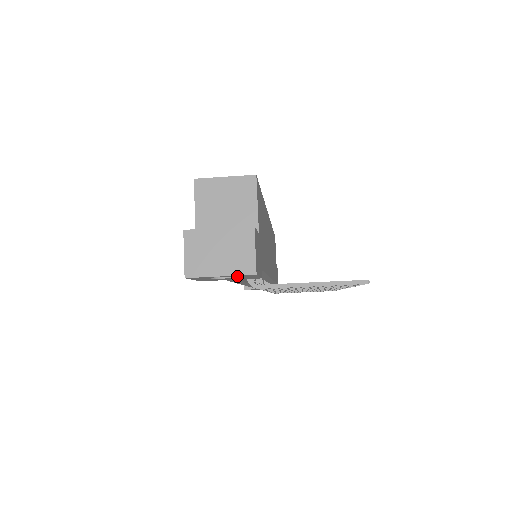
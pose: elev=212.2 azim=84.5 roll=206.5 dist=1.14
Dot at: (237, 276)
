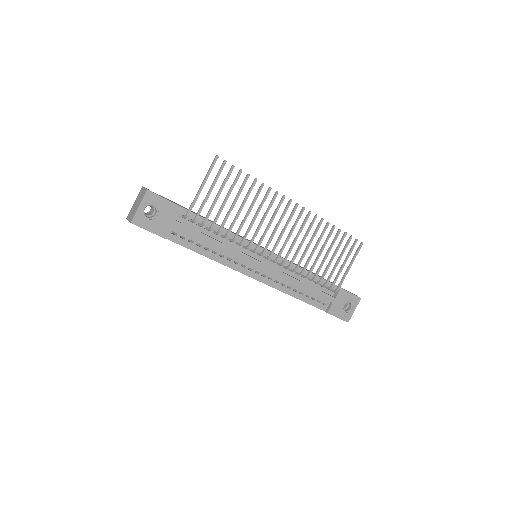
Dot at: (149, 203)
